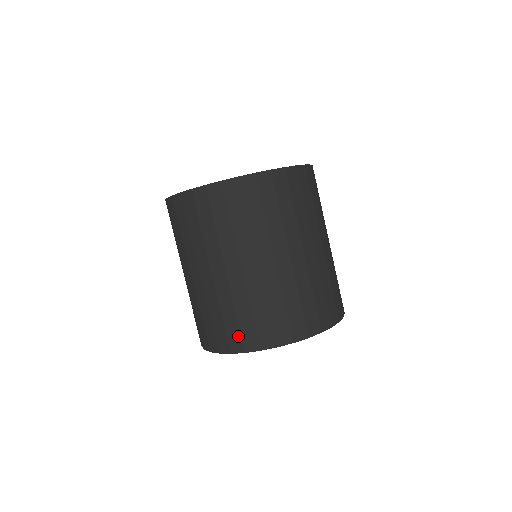
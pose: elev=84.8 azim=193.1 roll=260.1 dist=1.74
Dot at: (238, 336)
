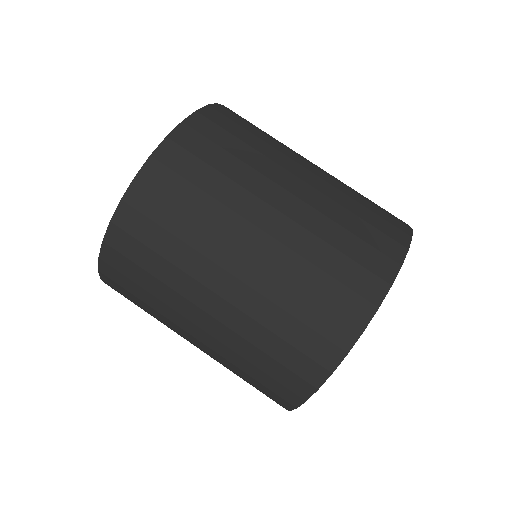
Dot at: occluded
